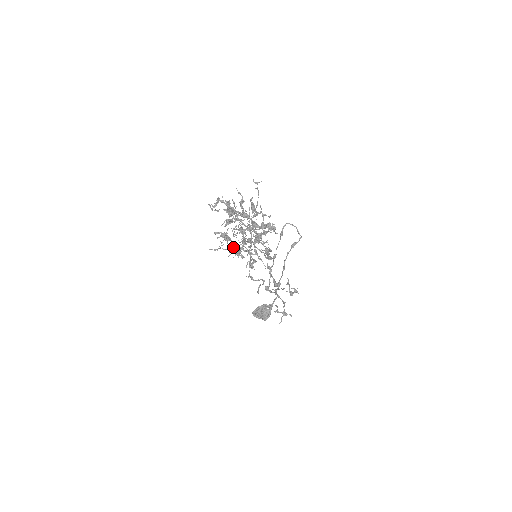
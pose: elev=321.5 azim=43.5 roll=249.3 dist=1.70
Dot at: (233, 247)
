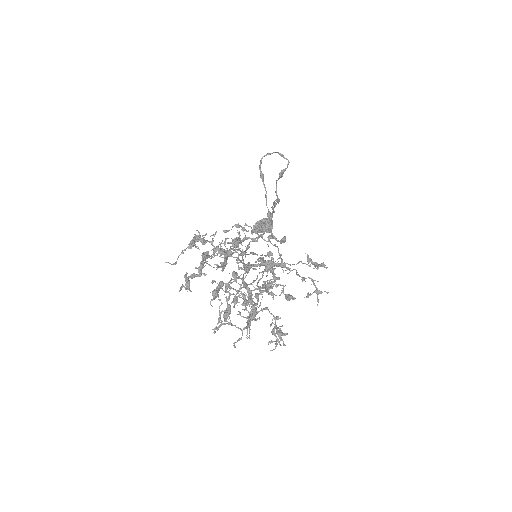
Dot at: (246, 328)
